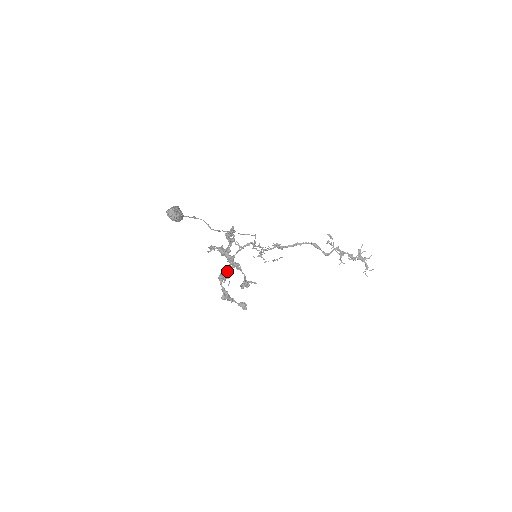
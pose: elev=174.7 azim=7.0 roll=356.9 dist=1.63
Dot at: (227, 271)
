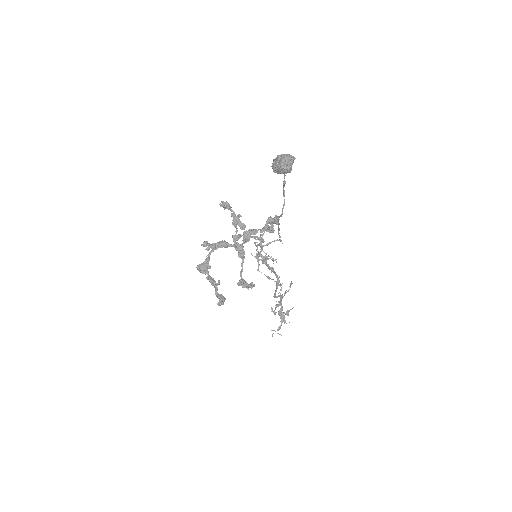
Dot at: occluded
